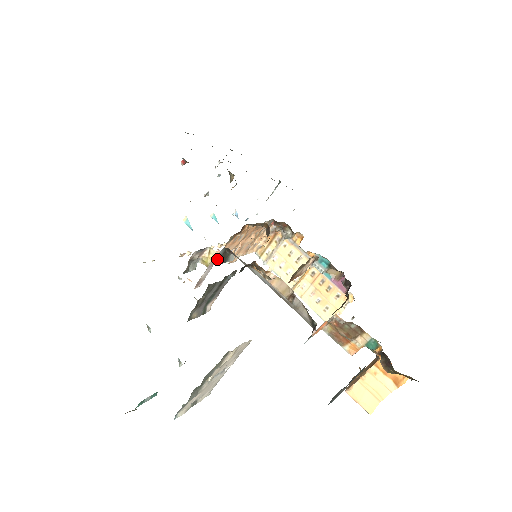
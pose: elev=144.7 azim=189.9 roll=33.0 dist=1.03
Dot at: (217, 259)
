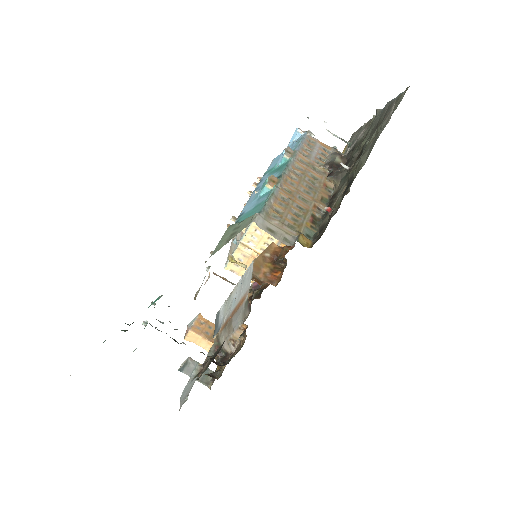
Dot at: occluded
